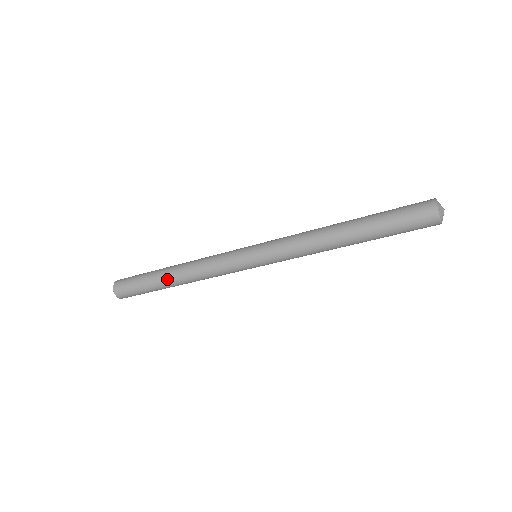
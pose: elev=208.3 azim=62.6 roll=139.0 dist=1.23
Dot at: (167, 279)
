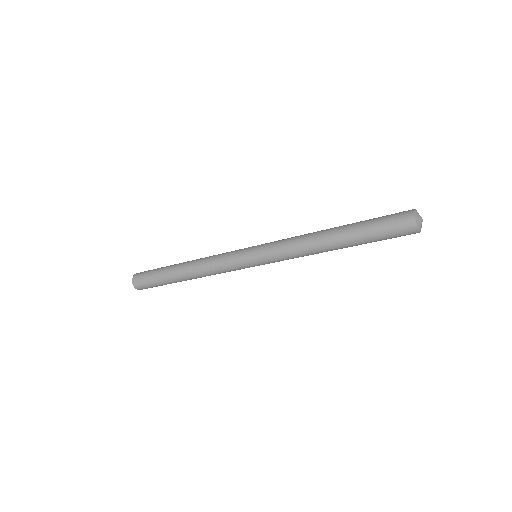
Dot at: (182, 280)
